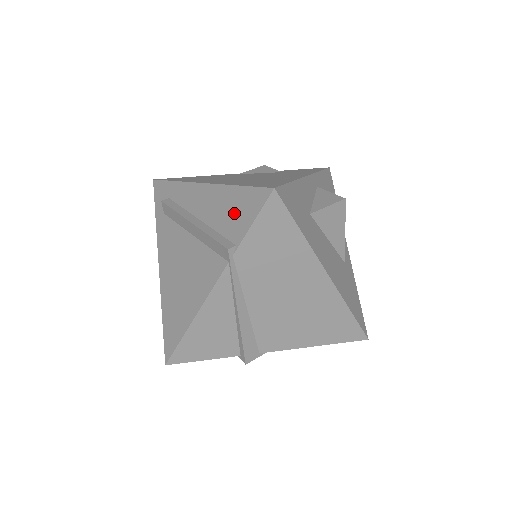
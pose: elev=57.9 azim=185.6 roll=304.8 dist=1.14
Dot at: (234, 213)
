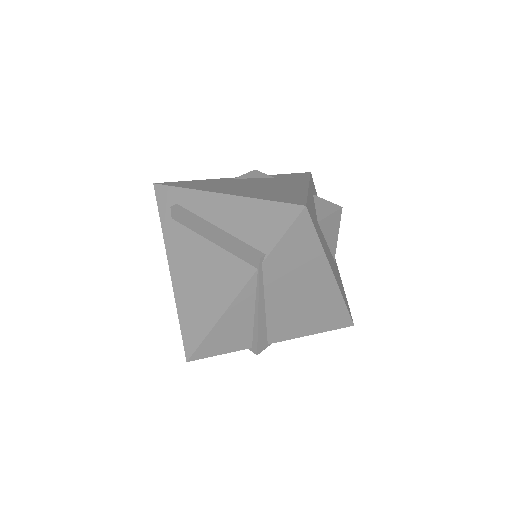
Dot at: (261, 225)
